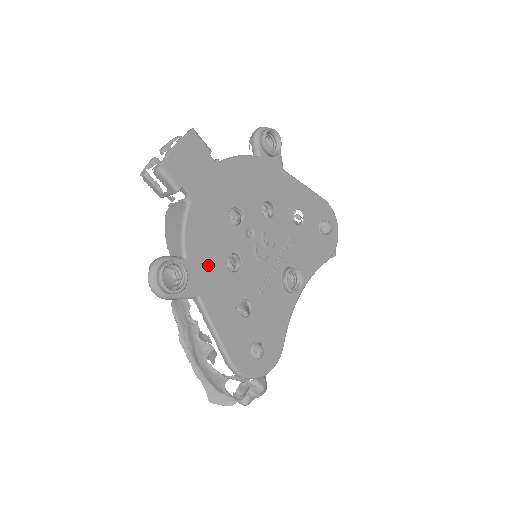
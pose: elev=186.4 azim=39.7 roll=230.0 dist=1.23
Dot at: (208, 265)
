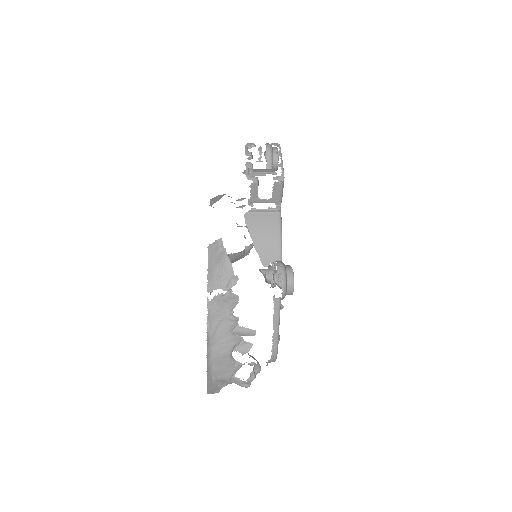
Dot at: occluded
